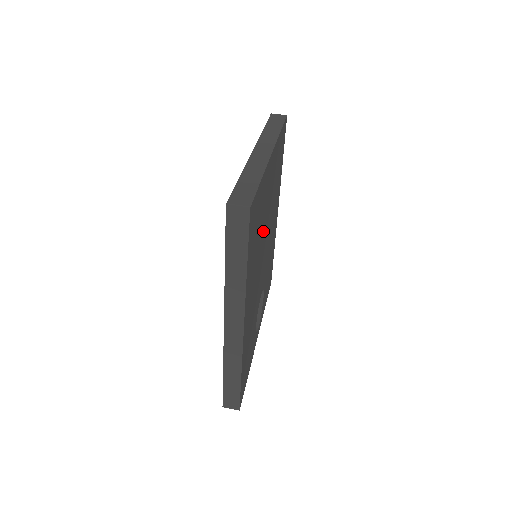
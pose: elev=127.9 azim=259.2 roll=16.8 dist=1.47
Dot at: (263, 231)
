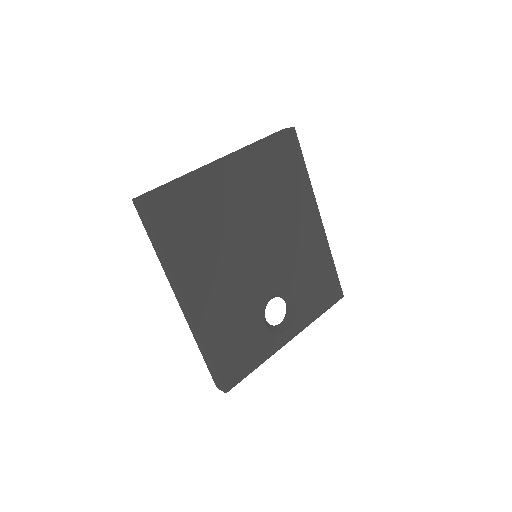
Dot at: (232, 229)
